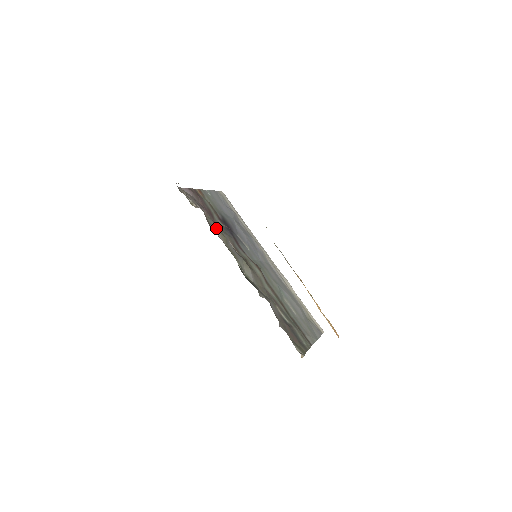
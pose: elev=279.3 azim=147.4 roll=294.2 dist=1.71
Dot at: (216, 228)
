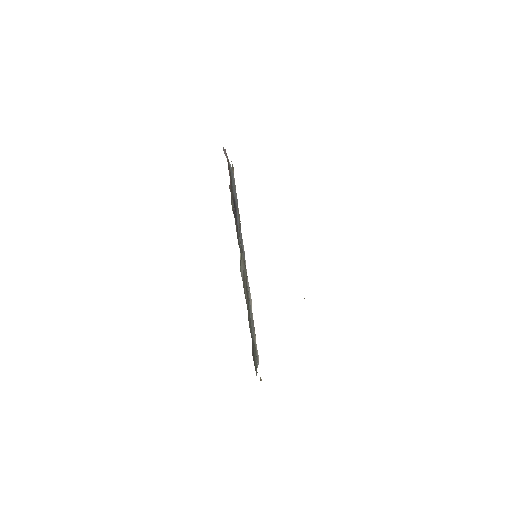
Dot at: occluded
